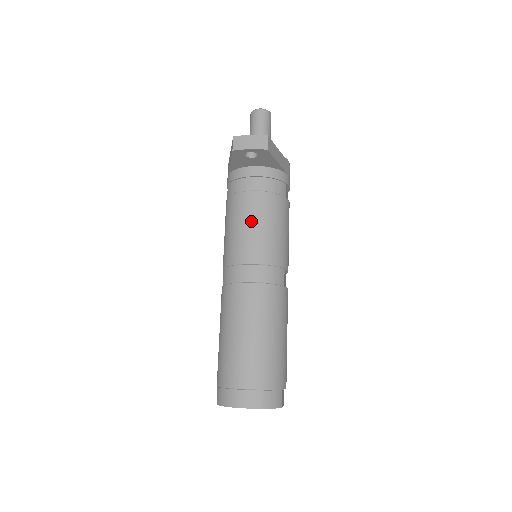
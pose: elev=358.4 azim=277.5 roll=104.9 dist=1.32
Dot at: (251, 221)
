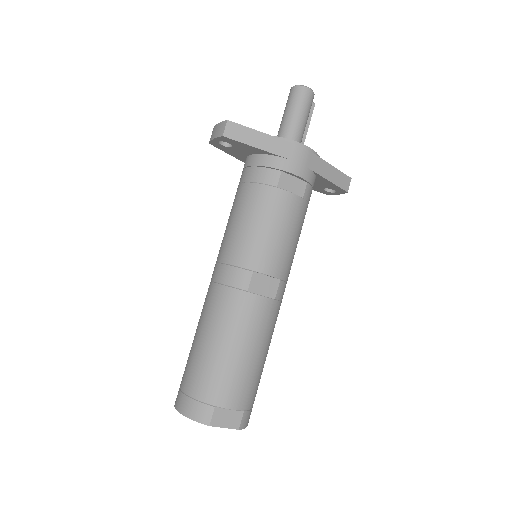
Dot at: (231, 216)
